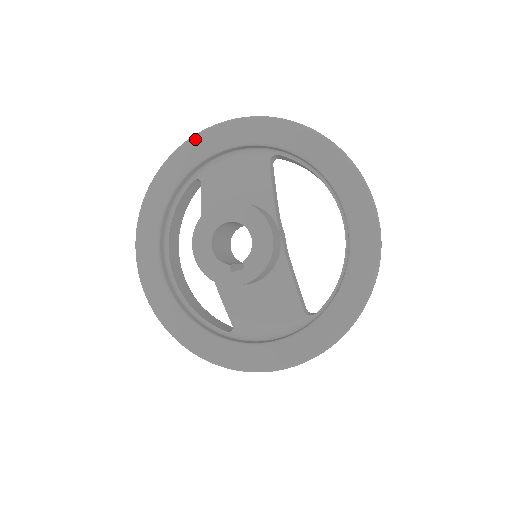
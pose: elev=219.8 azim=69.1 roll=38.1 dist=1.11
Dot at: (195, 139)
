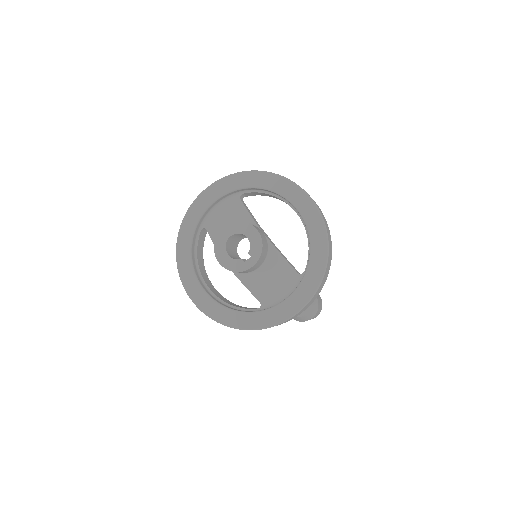
Dot at: (193, 206)
